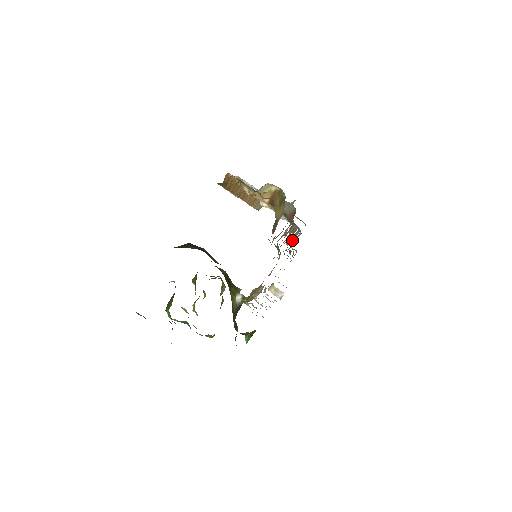
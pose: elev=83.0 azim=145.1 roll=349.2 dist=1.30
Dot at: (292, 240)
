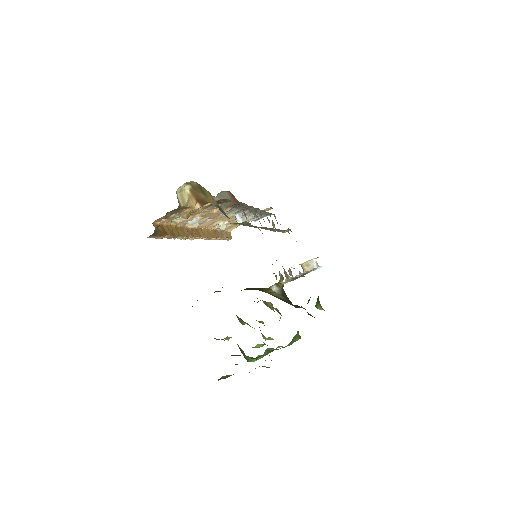
Dot at: (274, 225)
